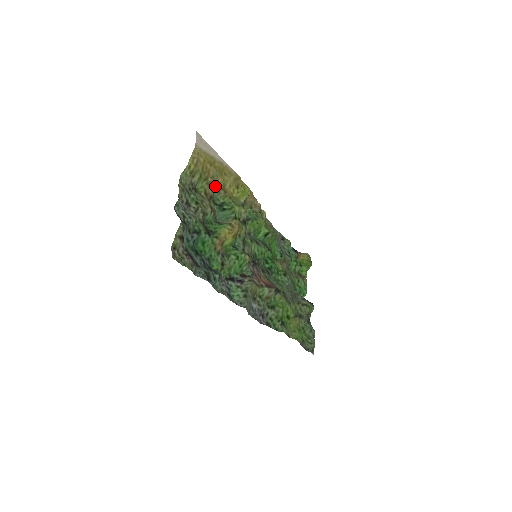
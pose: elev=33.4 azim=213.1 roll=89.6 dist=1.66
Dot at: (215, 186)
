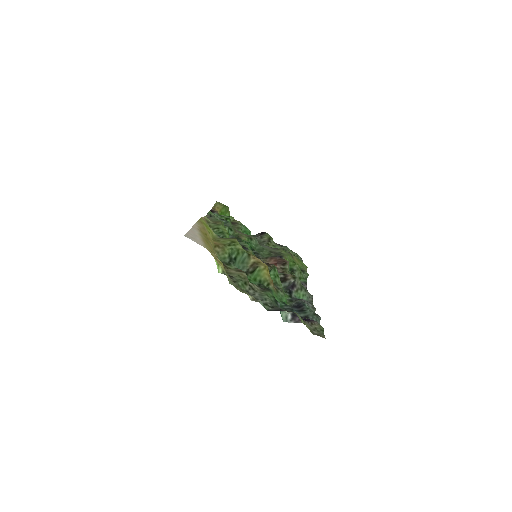
Dot at: occluded
